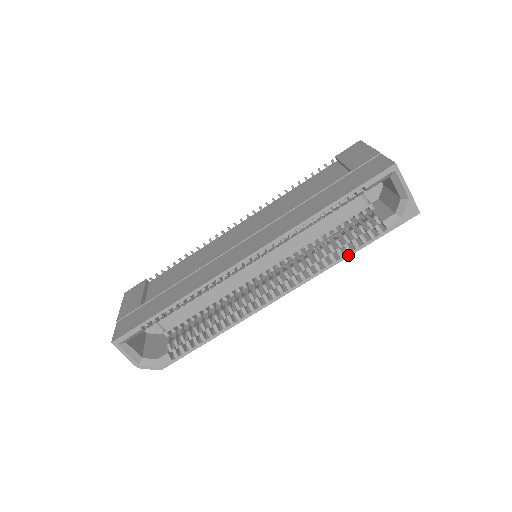
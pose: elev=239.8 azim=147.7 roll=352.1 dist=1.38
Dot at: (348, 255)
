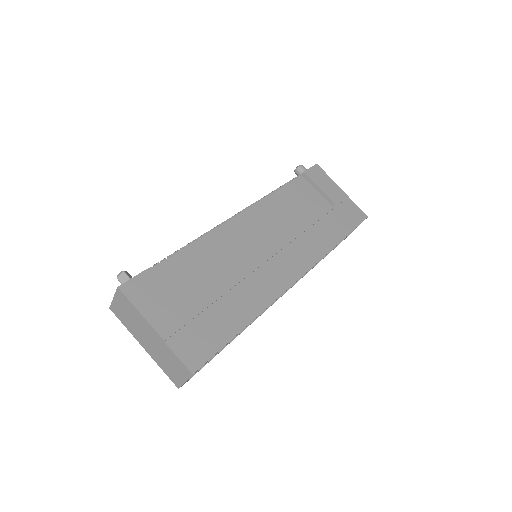
Dot at: occluded
